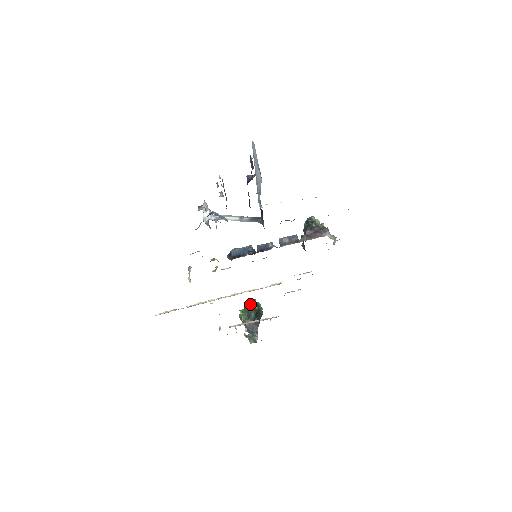
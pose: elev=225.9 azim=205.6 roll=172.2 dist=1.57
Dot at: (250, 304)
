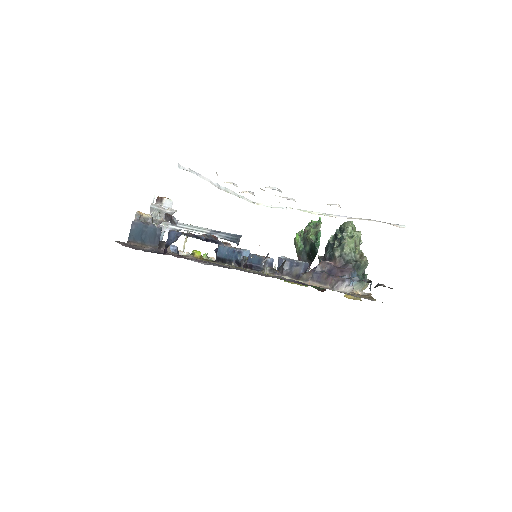
Dot at: (310, 230)
